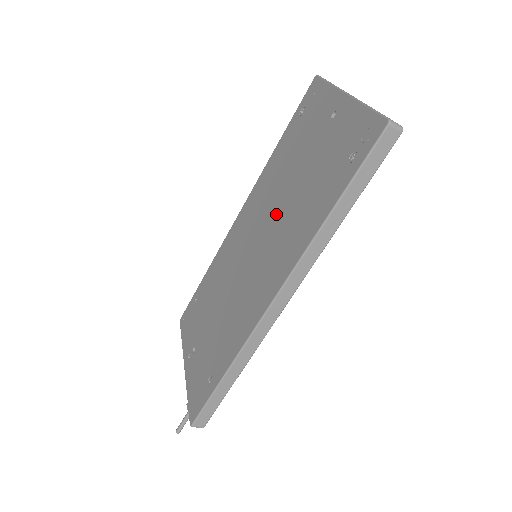
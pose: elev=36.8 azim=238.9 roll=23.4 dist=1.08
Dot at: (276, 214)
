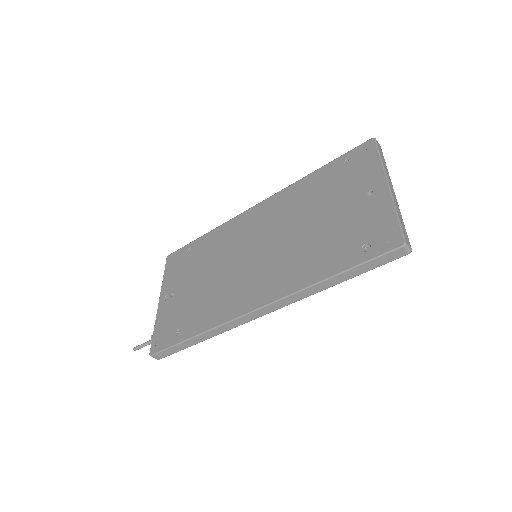
Dot at: (288, 237)
